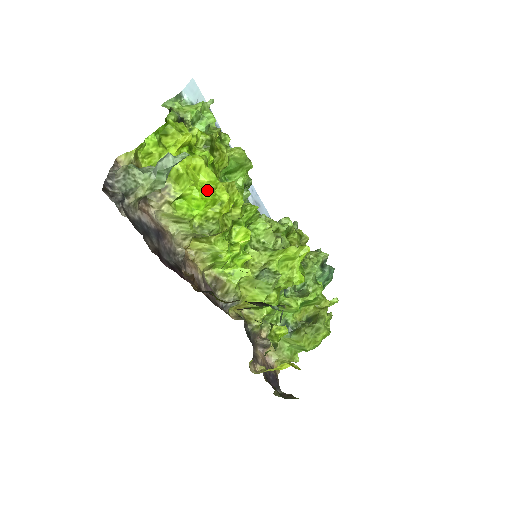
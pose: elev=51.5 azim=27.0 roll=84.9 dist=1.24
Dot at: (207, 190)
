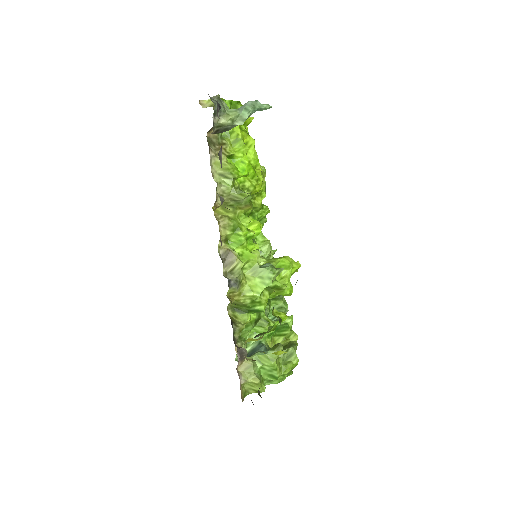
Dot at: (251, 164)
